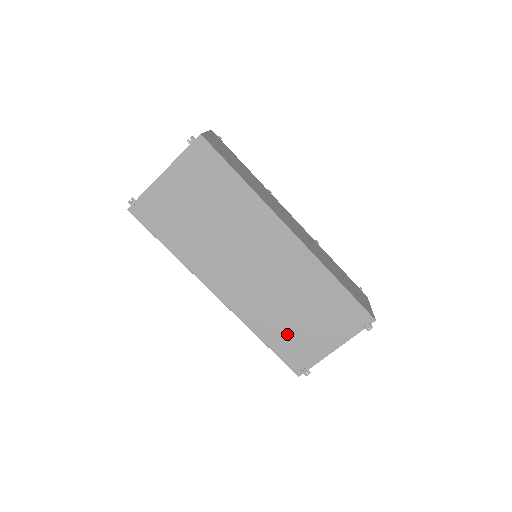
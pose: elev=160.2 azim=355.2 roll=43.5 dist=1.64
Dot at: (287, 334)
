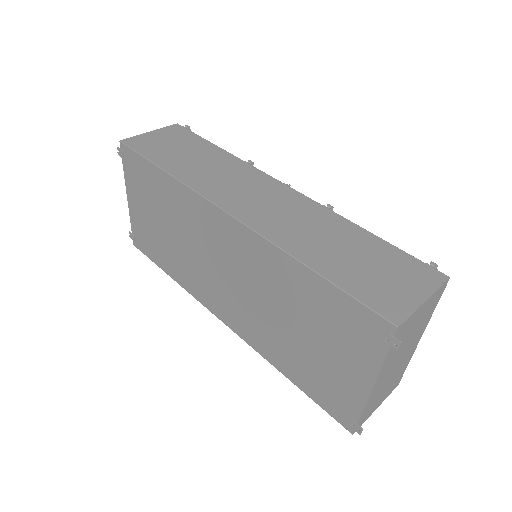
Dot at: (303, 365)
